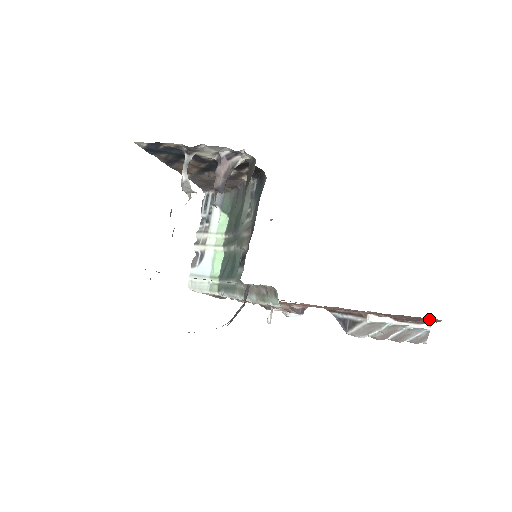
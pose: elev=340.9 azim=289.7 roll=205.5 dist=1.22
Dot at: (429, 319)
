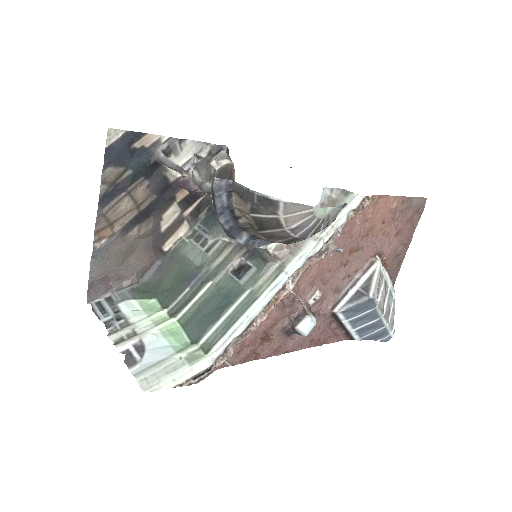
Dot at: (420, 205)
